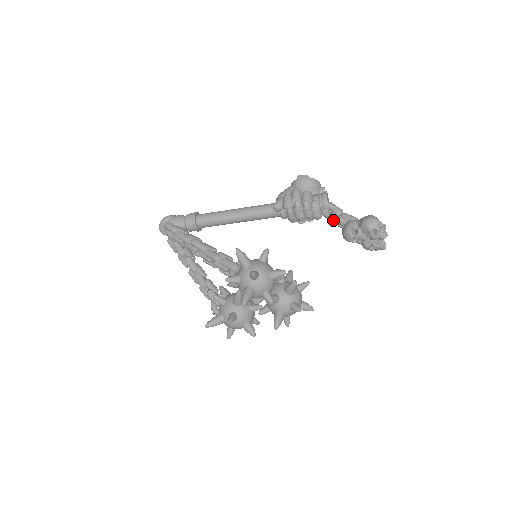
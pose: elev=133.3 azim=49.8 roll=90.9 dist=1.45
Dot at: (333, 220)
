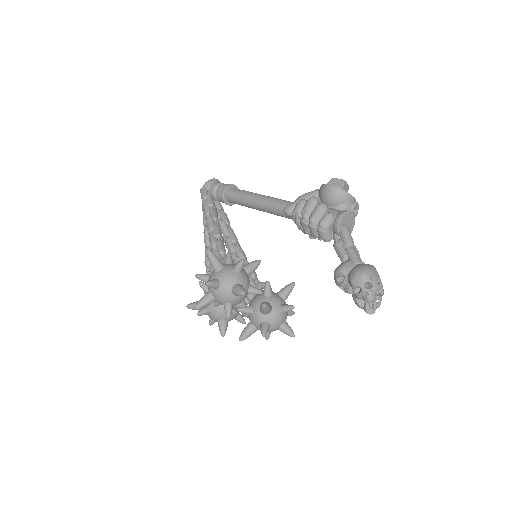
Dot at: occluded
